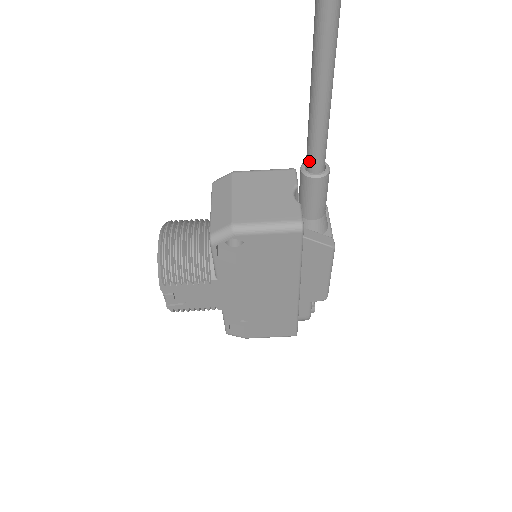
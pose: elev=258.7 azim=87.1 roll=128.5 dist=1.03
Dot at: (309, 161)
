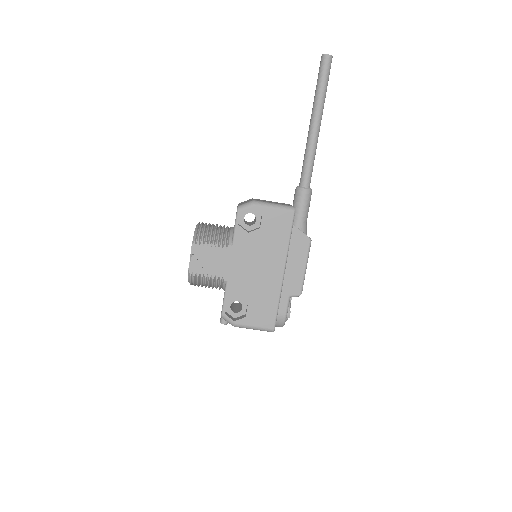
Dot at: (302, 180)
